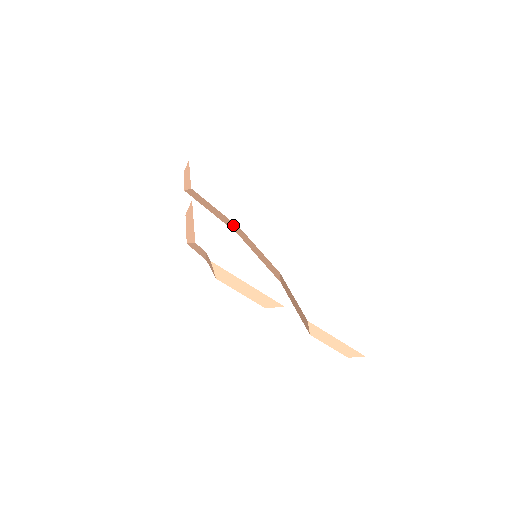
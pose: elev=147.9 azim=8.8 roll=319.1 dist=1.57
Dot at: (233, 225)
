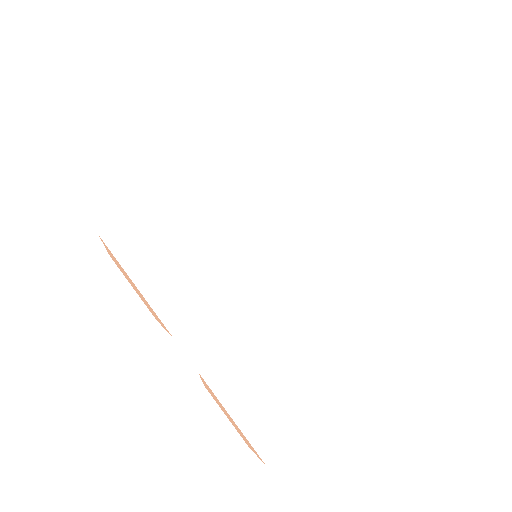
Dot at: occluded
